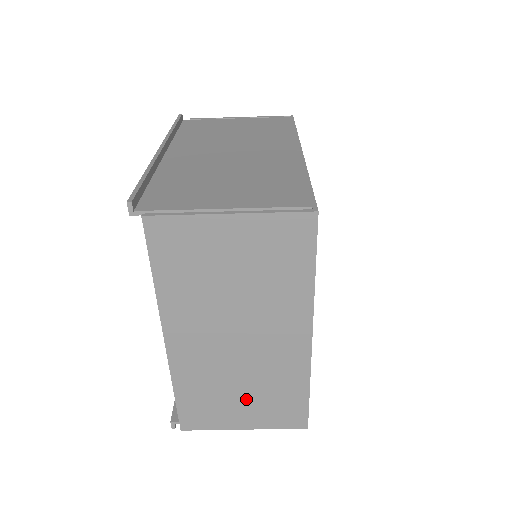
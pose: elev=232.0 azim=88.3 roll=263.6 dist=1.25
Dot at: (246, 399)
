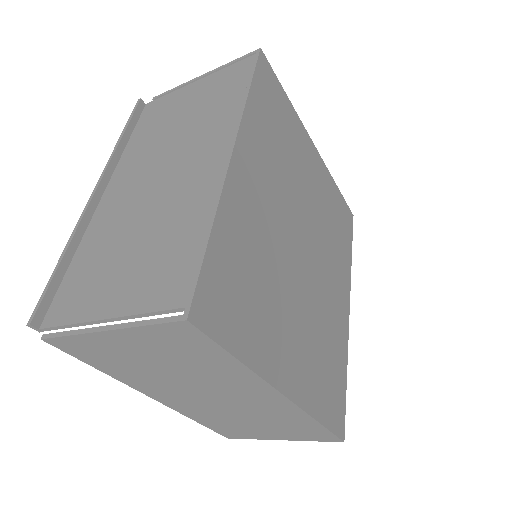
Dot at: (263, 426)
